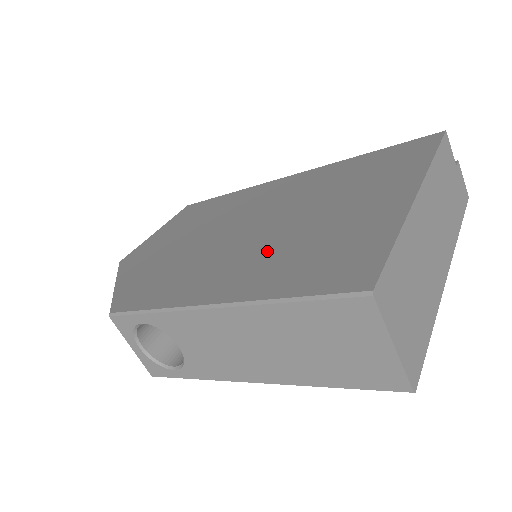
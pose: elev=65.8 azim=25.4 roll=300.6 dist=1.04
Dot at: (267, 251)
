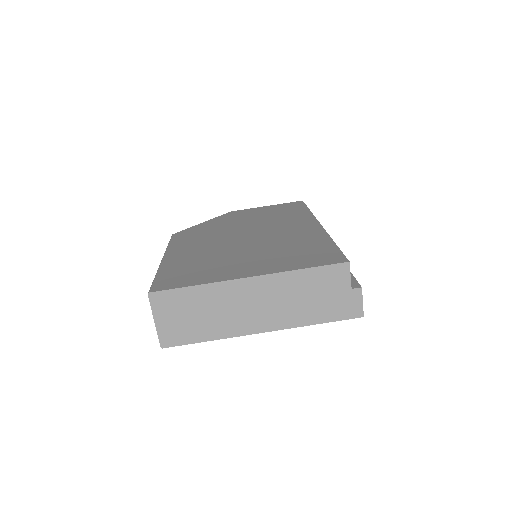
Dot at: (207, 254)
